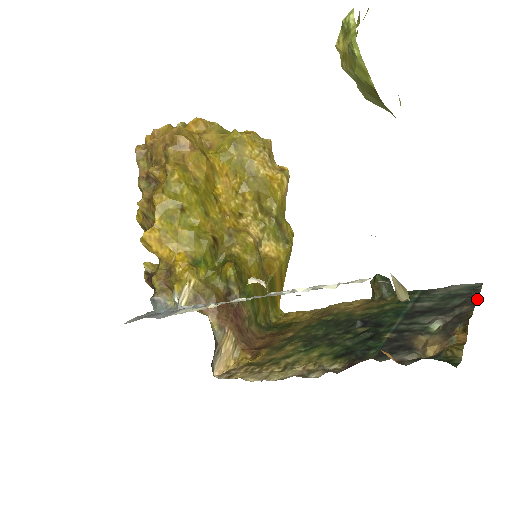
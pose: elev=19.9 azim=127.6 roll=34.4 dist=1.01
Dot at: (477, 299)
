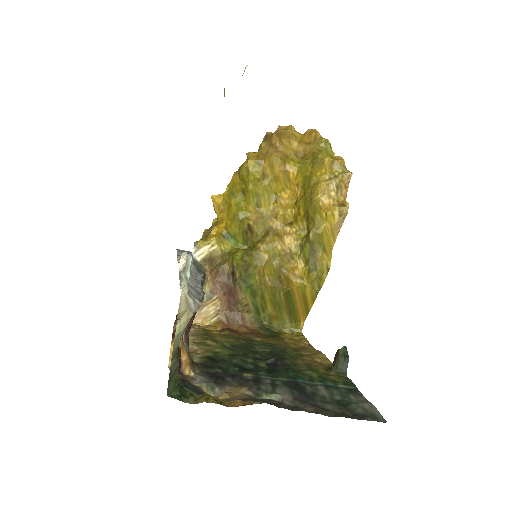
Dot at: (336, 416)
